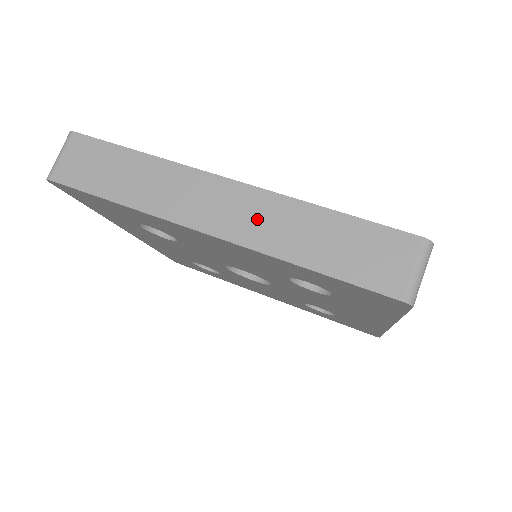
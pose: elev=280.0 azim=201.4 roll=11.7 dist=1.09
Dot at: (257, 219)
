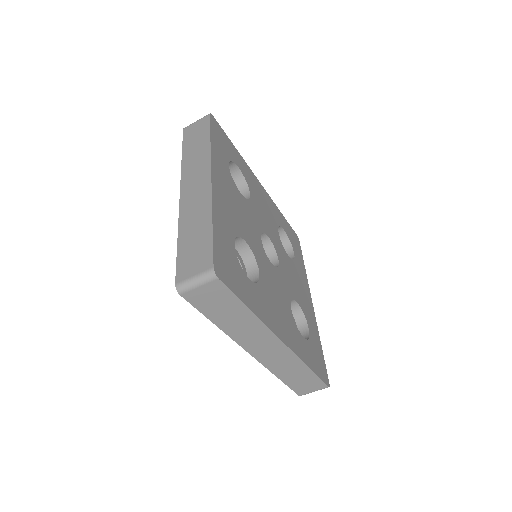
Dot at: (278, 360)
